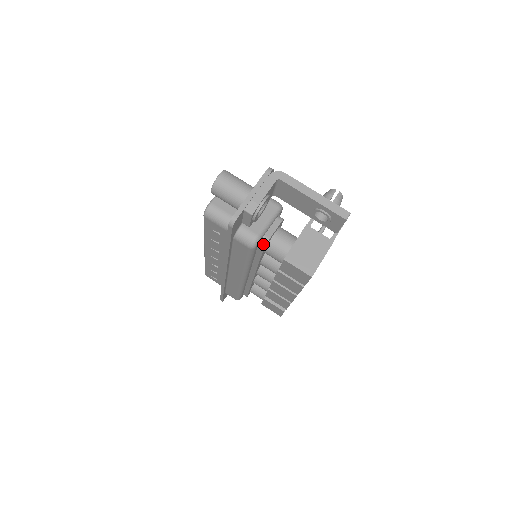
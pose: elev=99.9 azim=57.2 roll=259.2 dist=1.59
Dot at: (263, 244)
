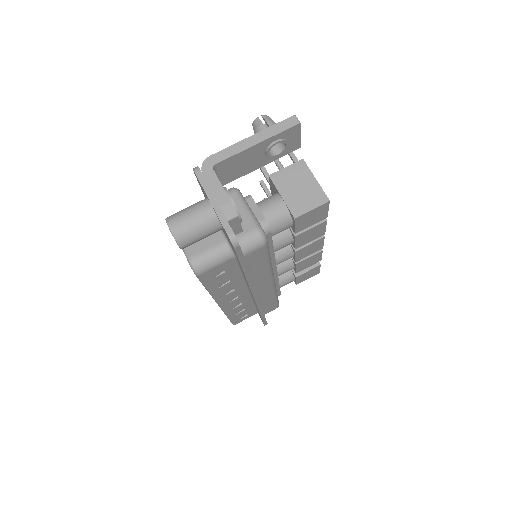
Dot at: (267, 230)
